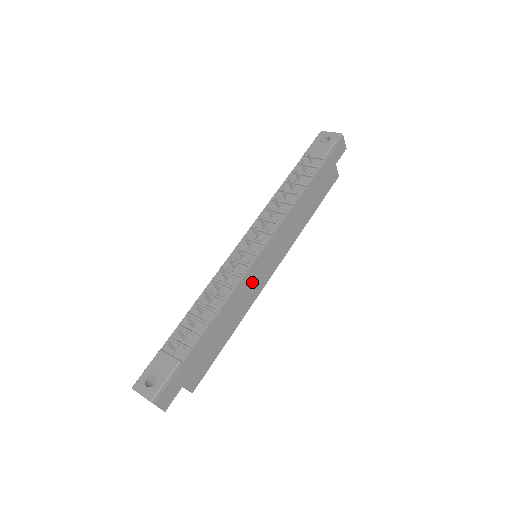
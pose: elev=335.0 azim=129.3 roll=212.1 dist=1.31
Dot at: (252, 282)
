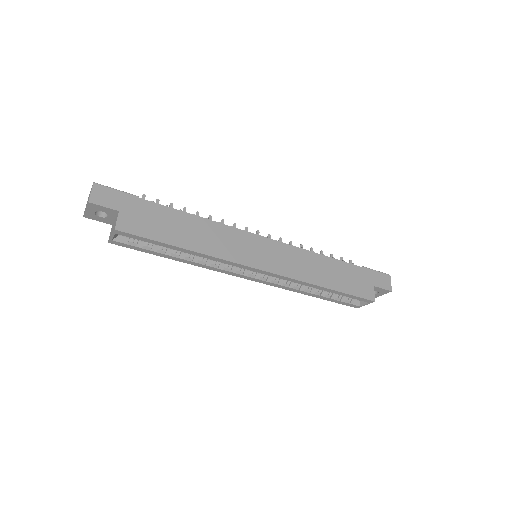
Dot at: (237, 243)
